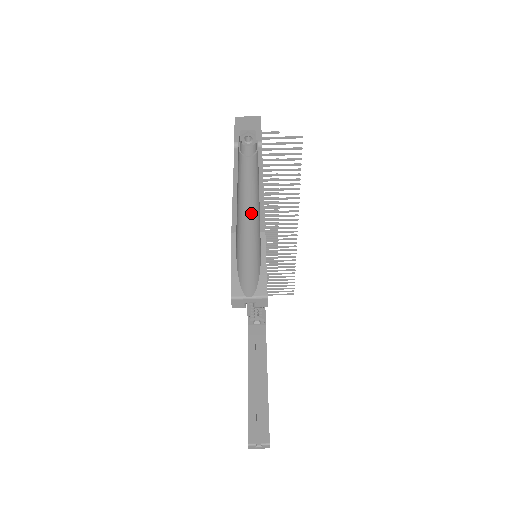
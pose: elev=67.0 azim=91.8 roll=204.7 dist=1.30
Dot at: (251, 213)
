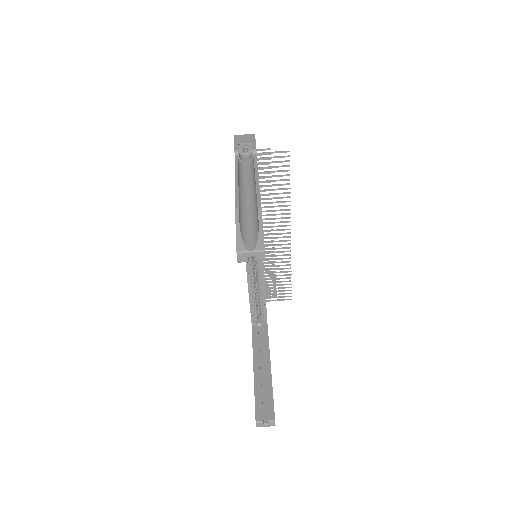
Dot at: (250, 199)
